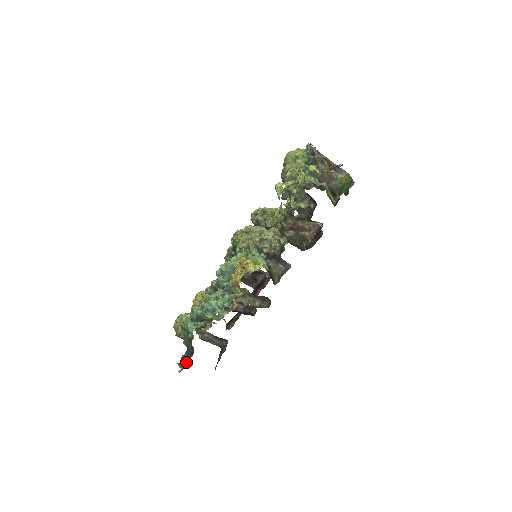
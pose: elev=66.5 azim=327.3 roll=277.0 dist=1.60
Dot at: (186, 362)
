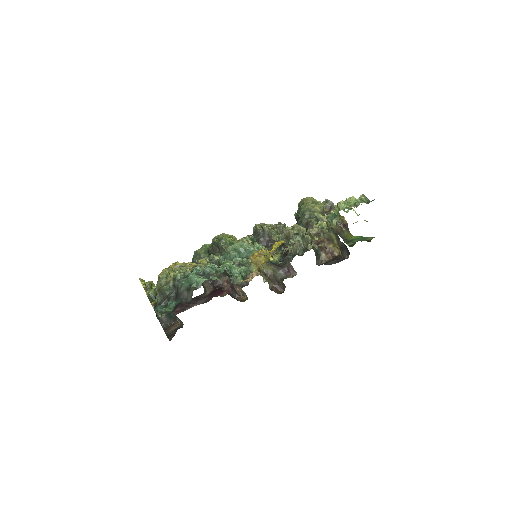
Dot at: (171, 310)
